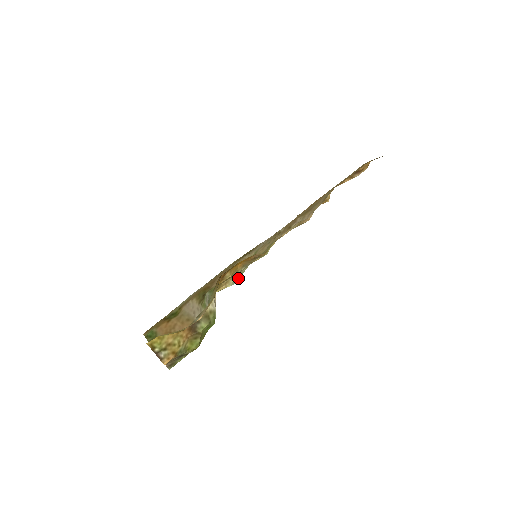
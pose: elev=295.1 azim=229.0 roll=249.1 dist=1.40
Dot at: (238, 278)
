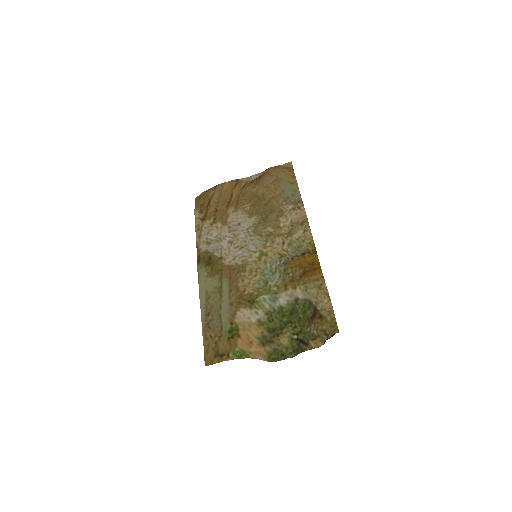
Dot at: (274, 275)
